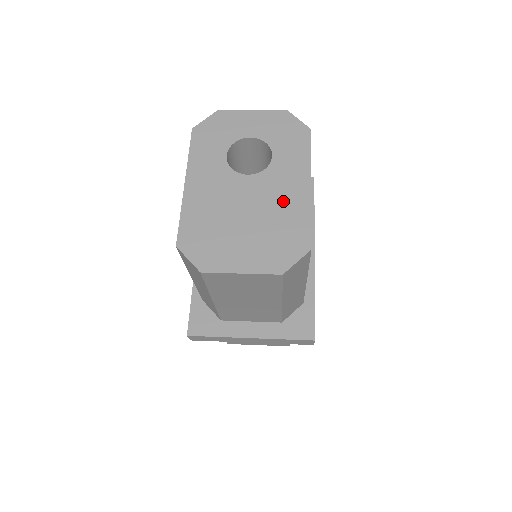
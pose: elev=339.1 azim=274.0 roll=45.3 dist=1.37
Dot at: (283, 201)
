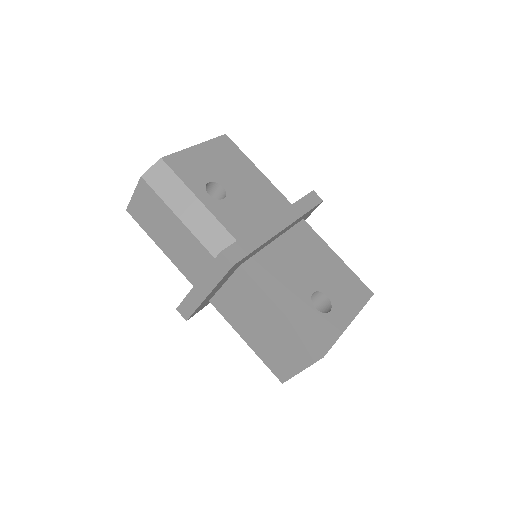
Dot at: occluded
